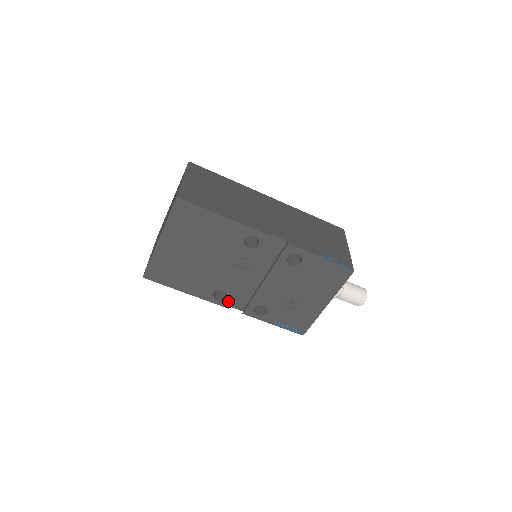
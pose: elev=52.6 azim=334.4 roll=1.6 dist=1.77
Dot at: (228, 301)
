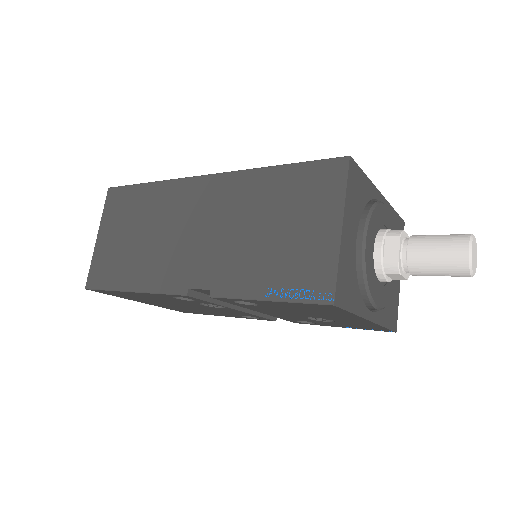
Dot at: (264, 319)
